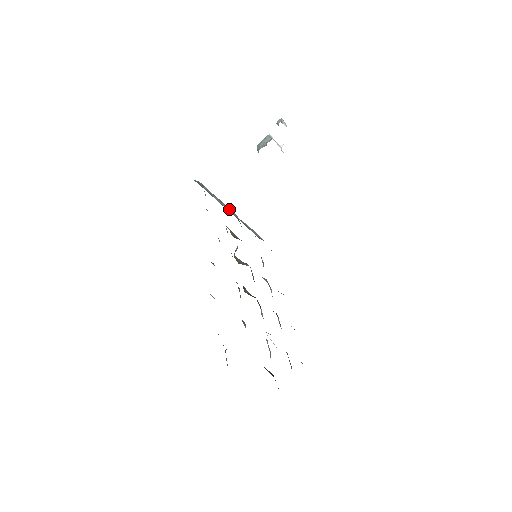
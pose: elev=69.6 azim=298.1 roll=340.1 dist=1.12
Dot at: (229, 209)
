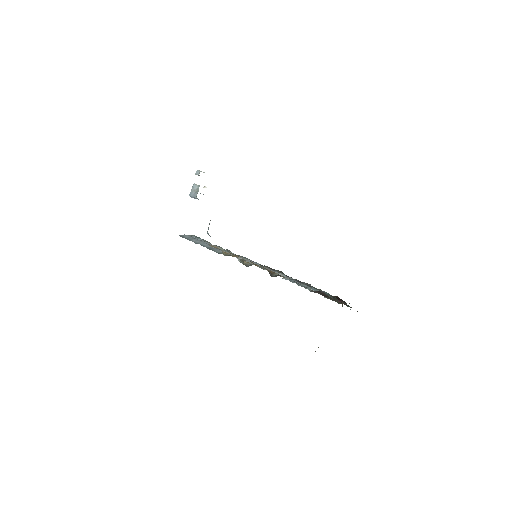
Dot at: (202, 243)
